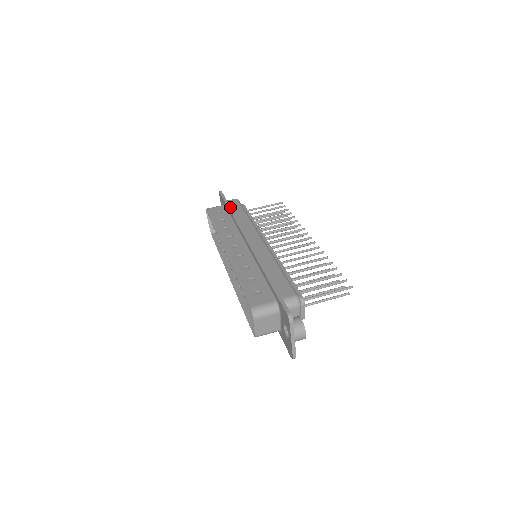
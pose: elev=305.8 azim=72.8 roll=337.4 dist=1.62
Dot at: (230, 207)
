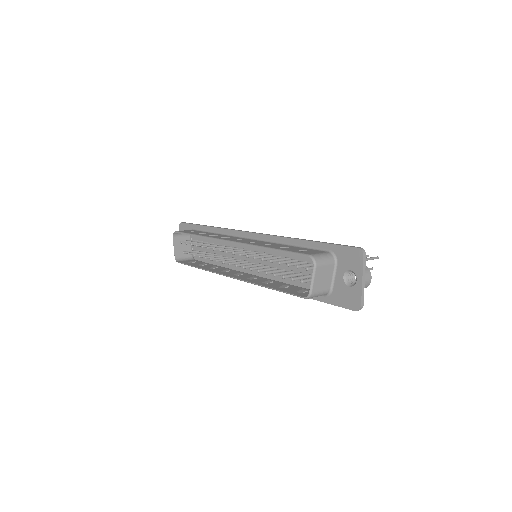
Dot at: (206, 225)
